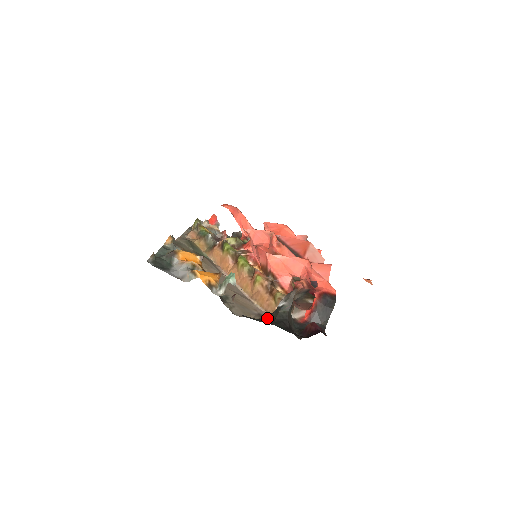
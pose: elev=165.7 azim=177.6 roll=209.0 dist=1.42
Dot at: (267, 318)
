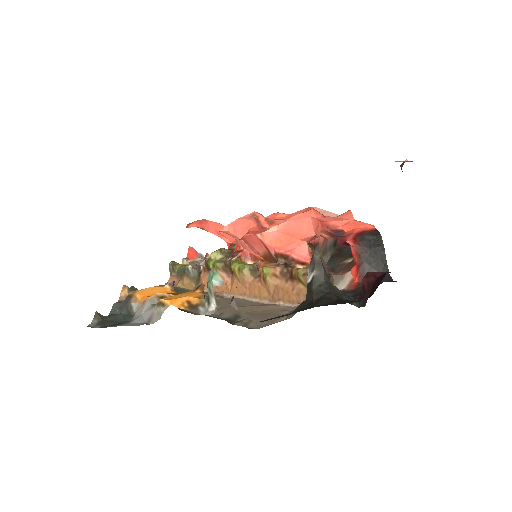
Dot at: (301, 306)
